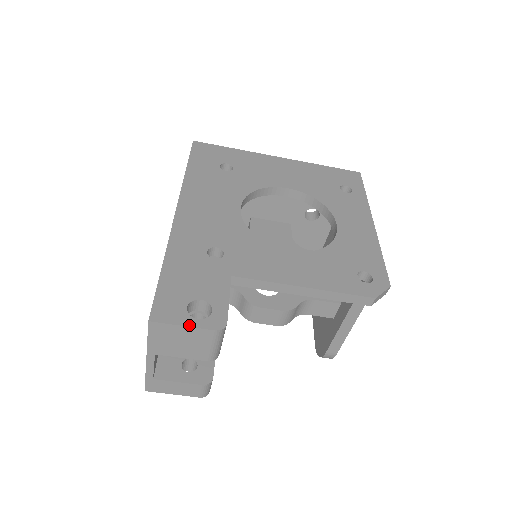
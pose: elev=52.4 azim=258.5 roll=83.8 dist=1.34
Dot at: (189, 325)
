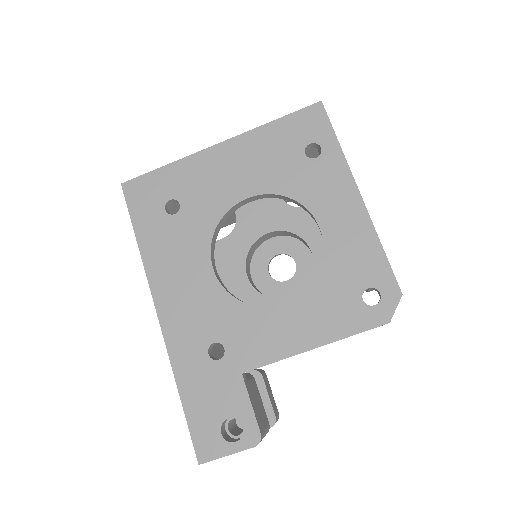
Dot at: (231, 453)
